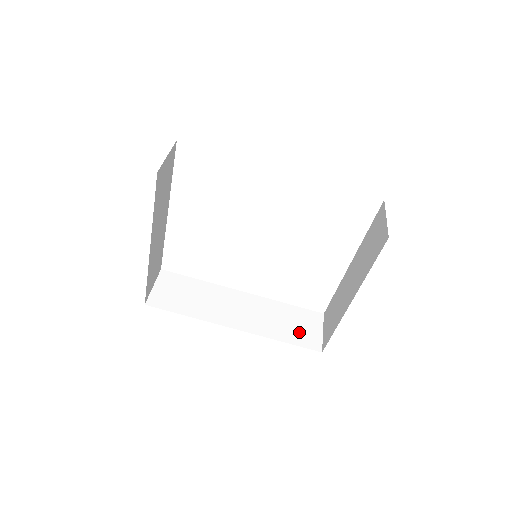
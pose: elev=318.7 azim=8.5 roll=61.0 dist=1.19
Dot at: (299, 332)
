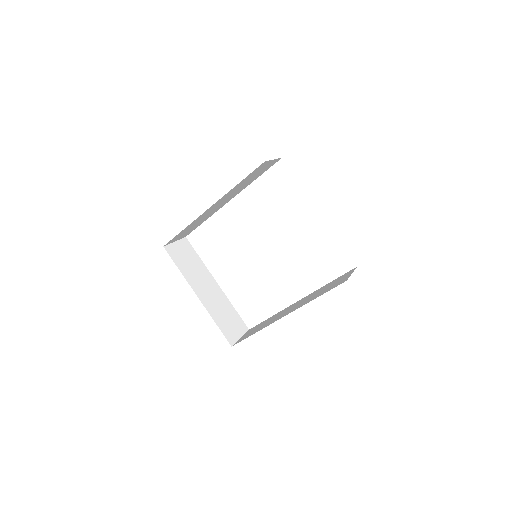
Dot at: (332, 286)
